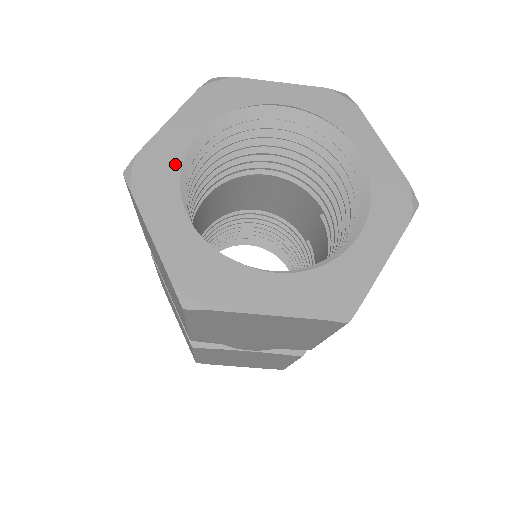
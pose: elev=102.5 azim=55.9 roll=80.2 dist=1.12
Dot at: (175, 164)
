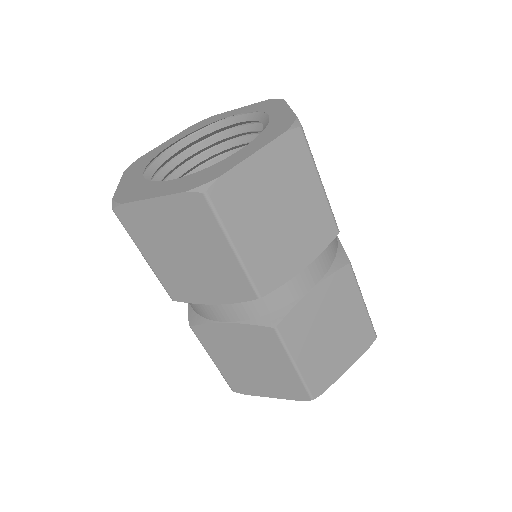
Dot at: (154, 156)
